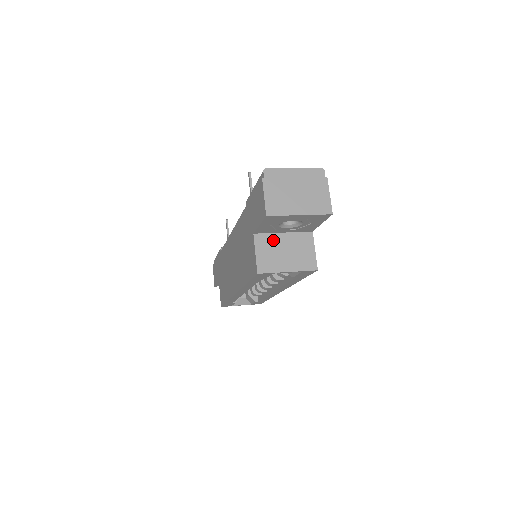
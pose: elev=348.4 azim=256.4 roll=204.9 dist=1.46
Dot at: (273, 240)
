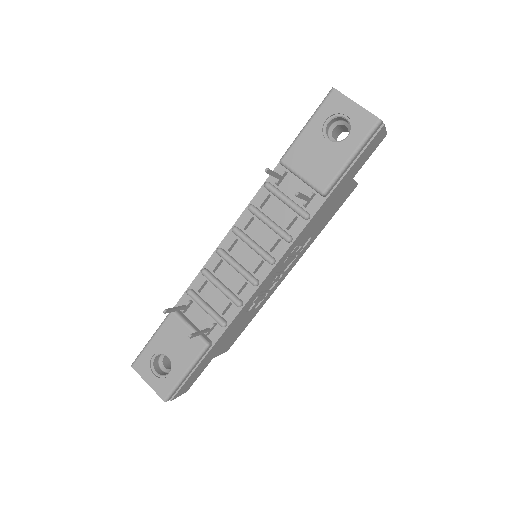
Dot at: occluded
